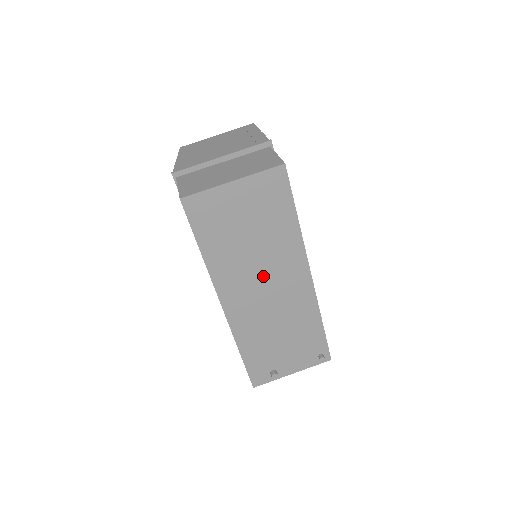
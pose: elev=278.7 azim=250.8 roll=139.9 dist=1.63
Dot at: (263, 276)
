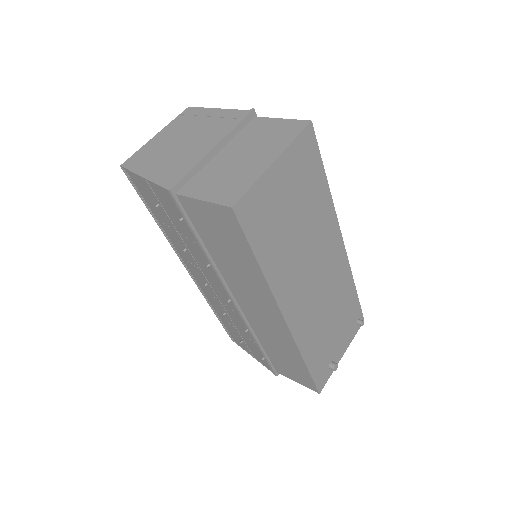
Dot at: (311, 264)
